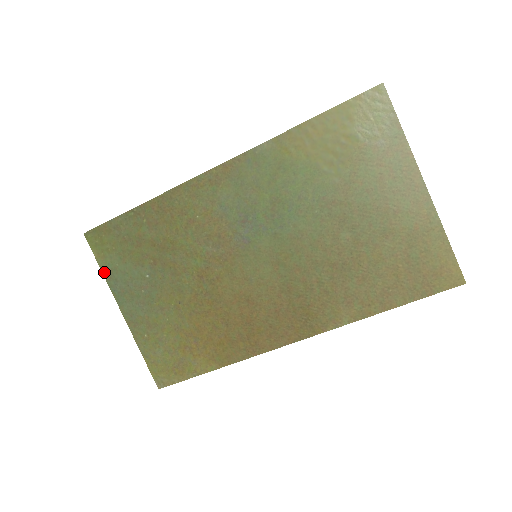
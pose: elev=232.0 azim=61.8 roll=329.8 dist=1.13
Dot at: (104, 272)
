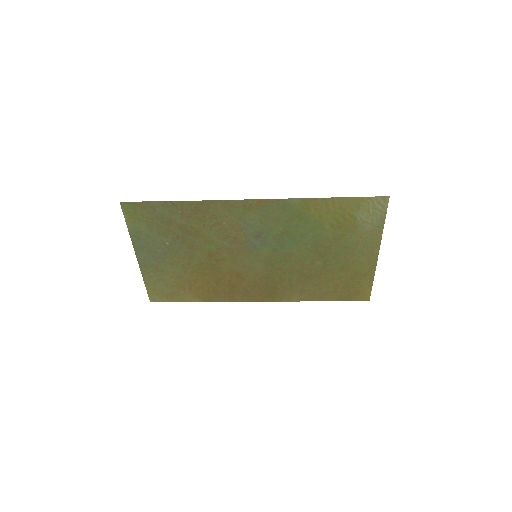
Dot at: (130, 231)
